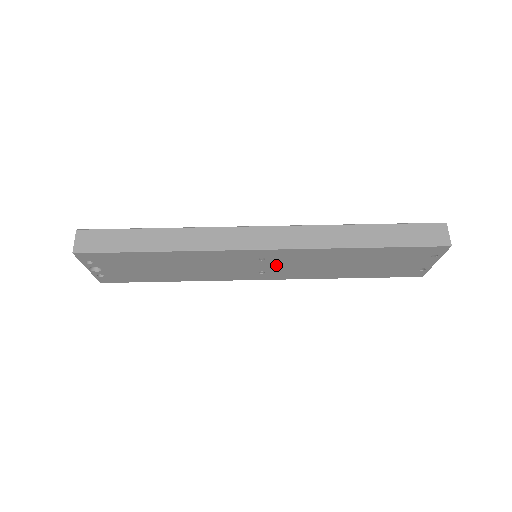
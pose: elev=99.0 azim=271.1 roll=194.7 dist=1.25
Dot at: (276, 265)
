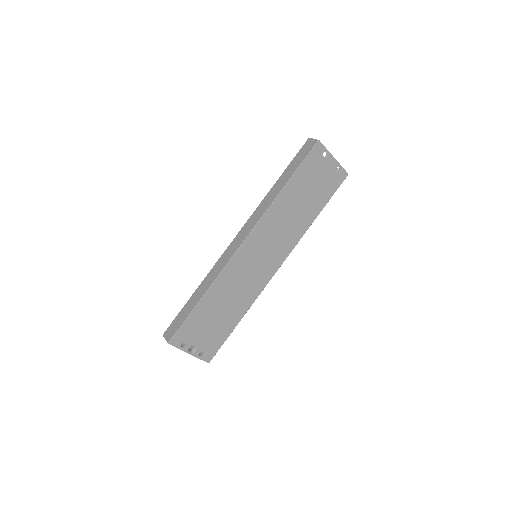
Dot at: (267, 247)
